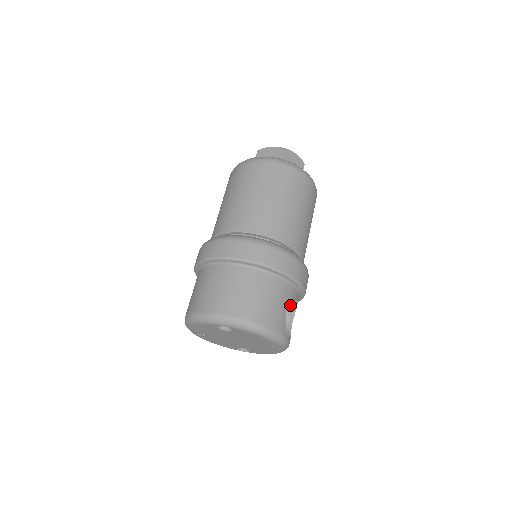
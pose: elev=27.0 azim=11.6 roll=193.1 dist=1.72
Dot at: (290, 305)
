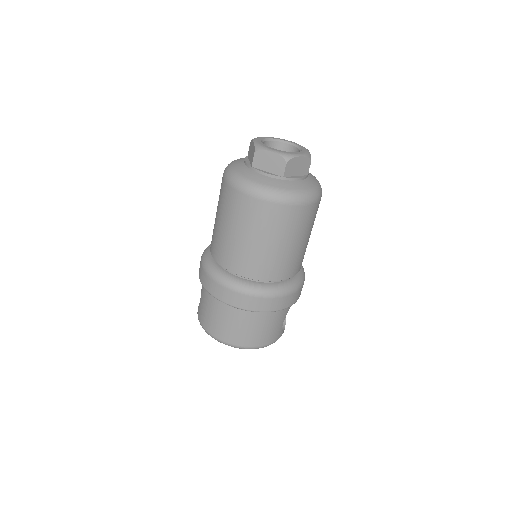
Dot at: occluded
